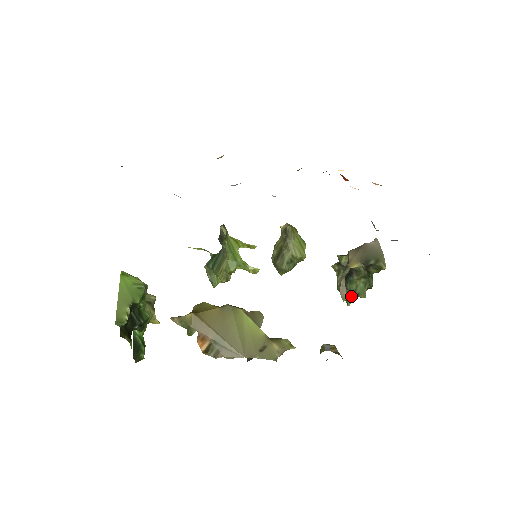
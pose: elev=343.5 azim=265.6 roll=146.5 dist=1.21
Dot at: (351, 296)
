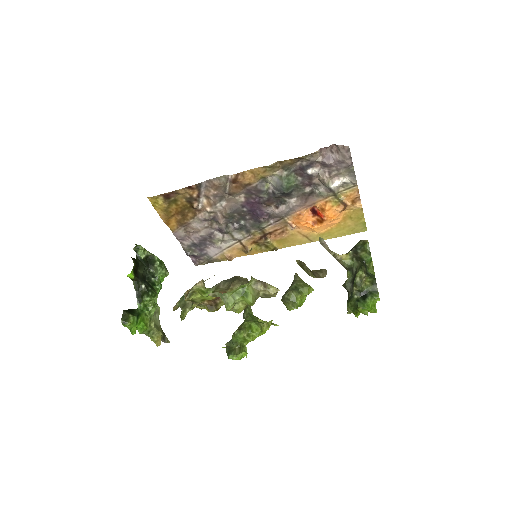
Dot at: (361, 301)
